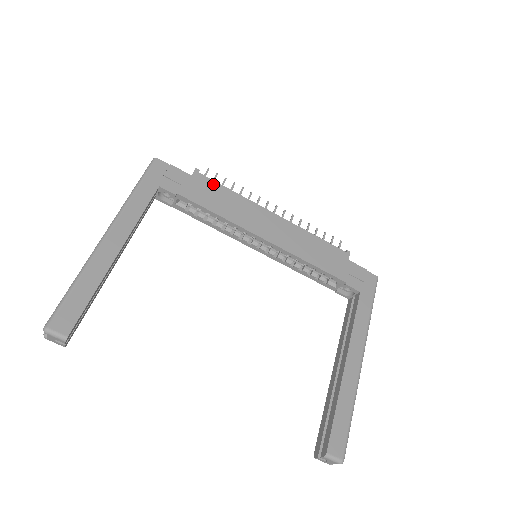
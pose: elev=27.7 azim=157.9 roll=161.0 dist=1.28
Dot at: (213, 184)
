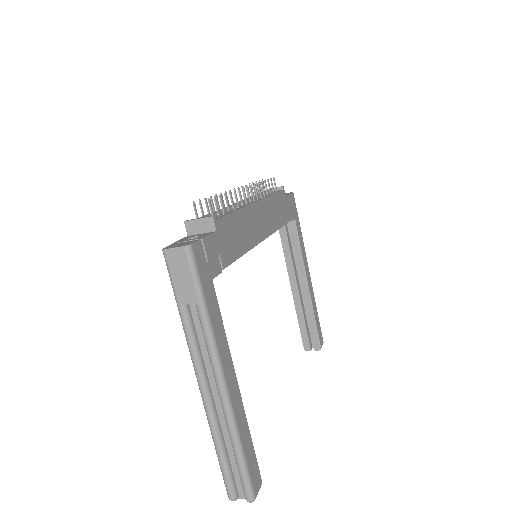
Dot at: (228, 221)
